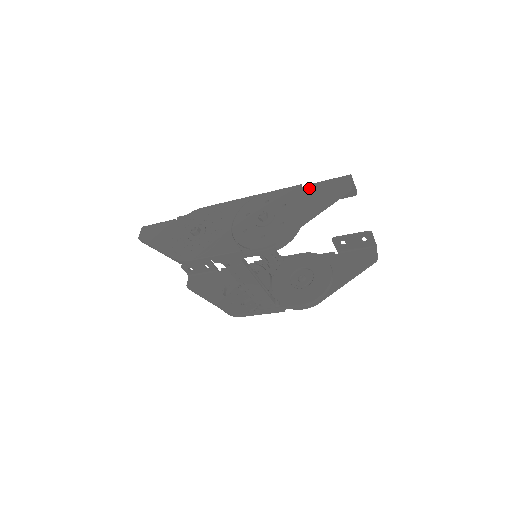
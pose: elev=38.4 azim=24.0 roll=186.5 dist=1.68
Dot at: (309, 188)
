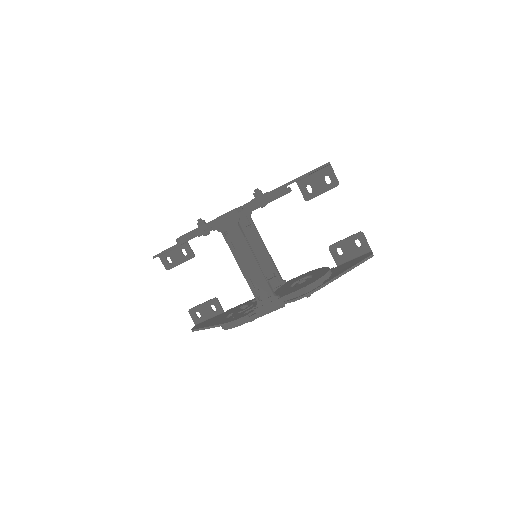
Dot at: occluded
